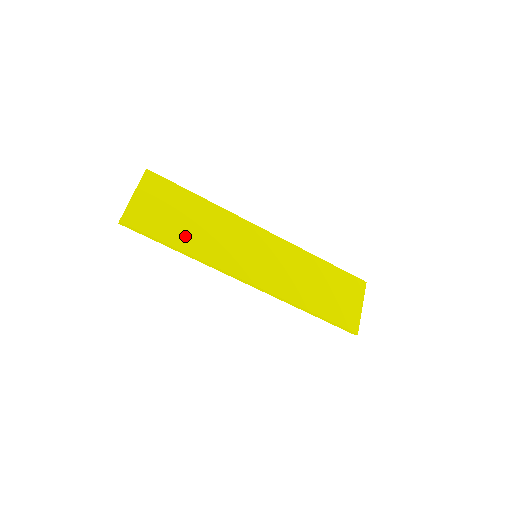
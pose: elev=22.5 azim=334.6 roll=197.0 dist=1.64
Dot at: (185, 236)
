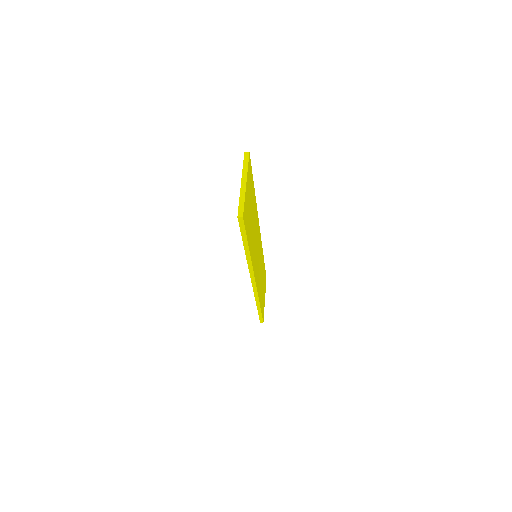
Dot at: (251, 236)
